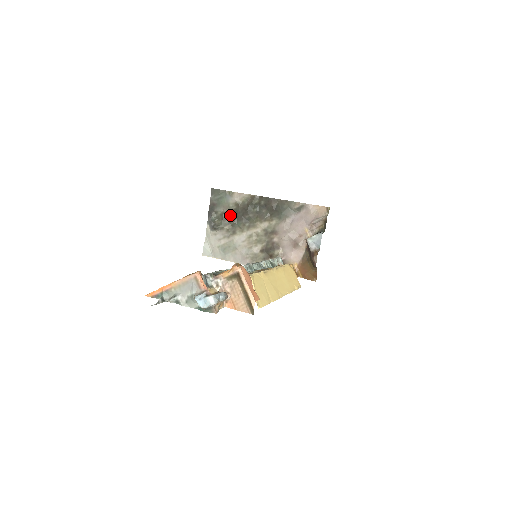
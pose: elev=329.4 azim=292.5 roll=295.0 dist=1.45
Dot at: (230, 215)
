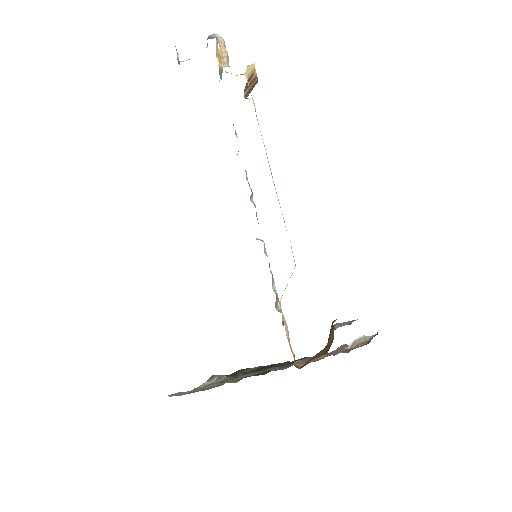
Dot at: occluded
